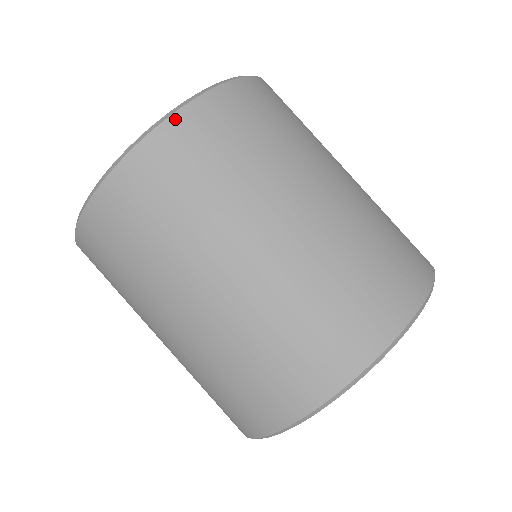
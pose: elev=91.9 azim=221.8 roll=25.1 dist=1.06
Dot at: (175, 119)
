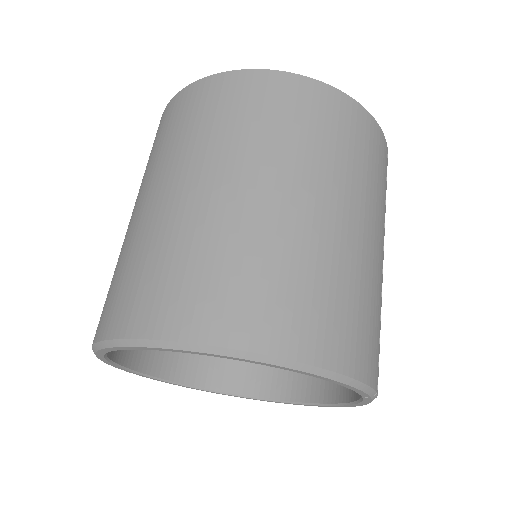
Dot at: (198, 83)
